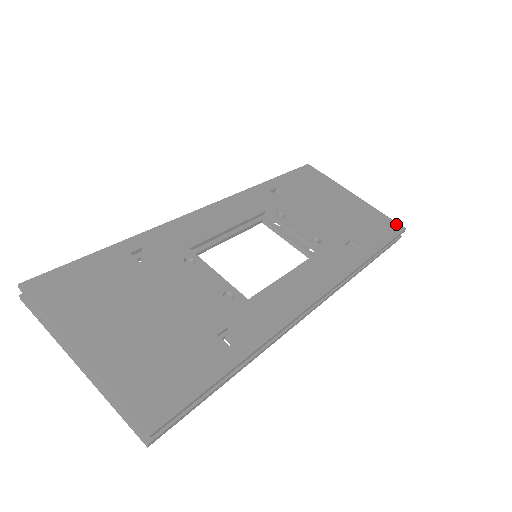
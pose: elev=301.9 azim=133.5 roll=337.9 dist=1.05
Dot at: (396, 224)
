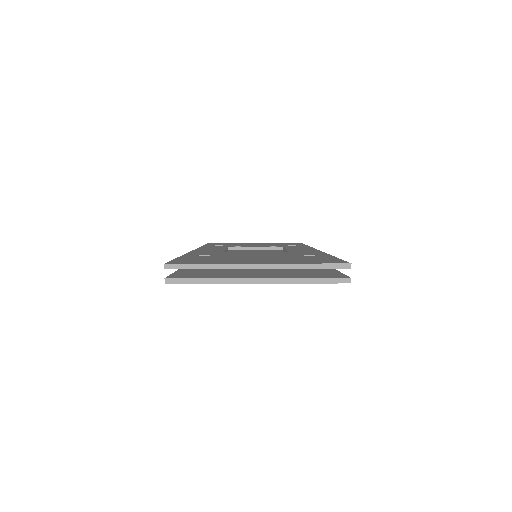
Dot at: occluded
